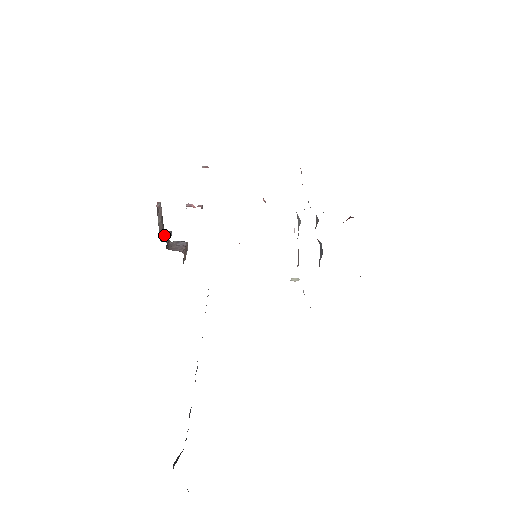
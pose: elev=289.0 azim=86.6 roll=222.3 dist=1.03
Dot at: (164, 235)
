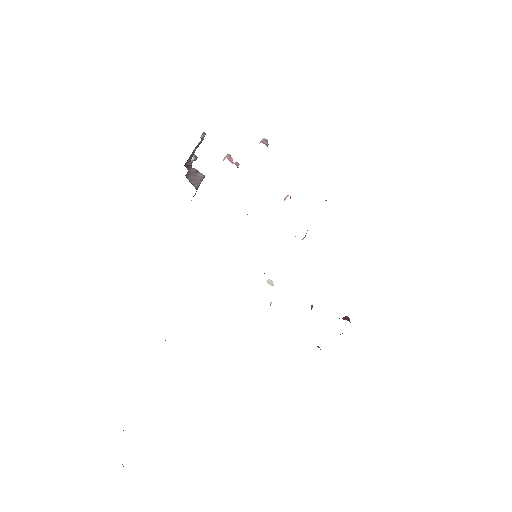
Dot at: (190, 160)
